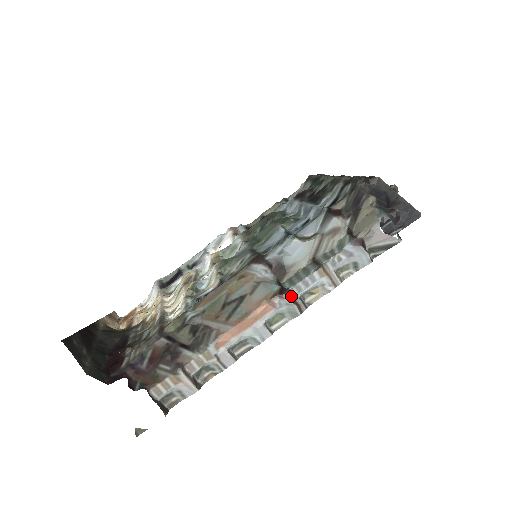
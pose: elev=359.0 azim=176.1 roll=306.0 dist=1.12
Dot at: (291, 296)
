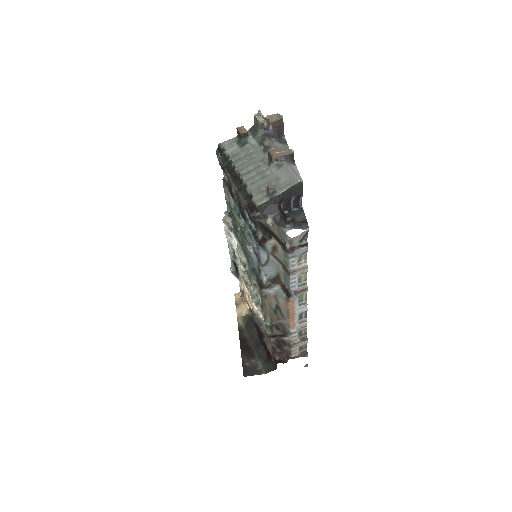
Dot at: (294, 293)
